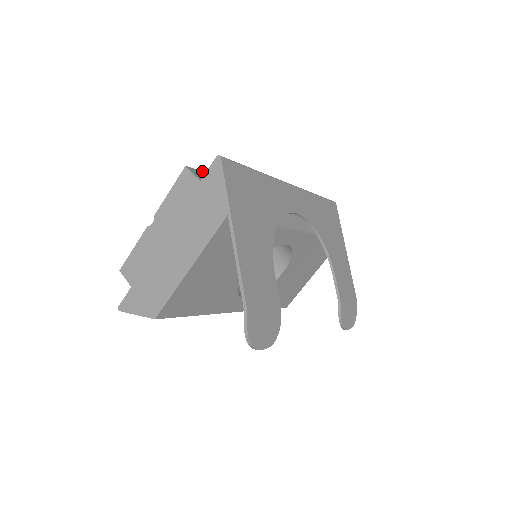
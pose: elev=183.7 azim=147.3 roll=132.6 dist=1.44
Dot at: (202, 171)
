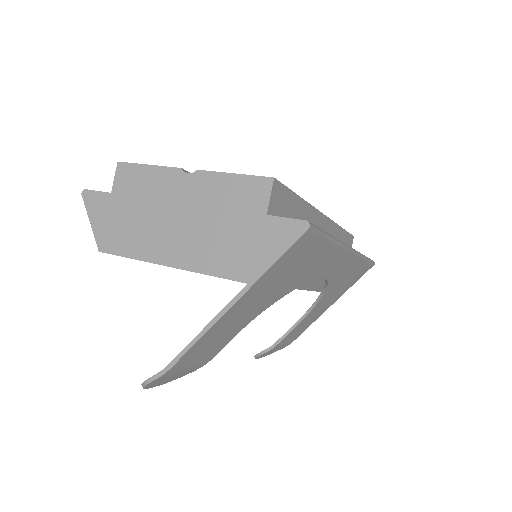
Dot at: occluded
